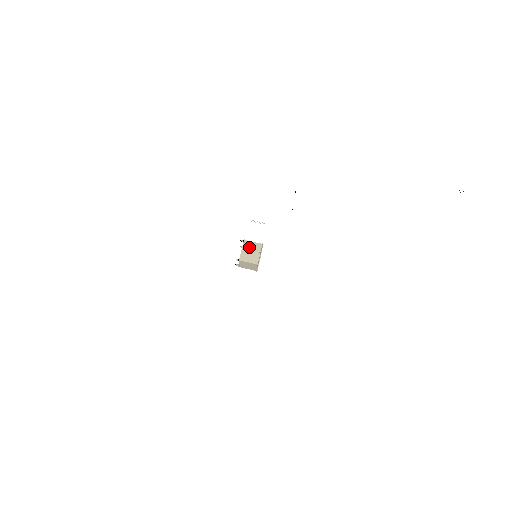
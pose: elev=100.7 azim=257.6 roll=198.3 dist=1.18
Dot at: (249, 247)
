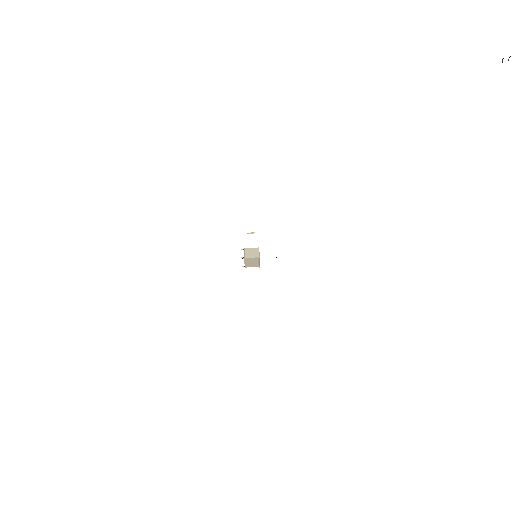
Dot at: (249, 261)
